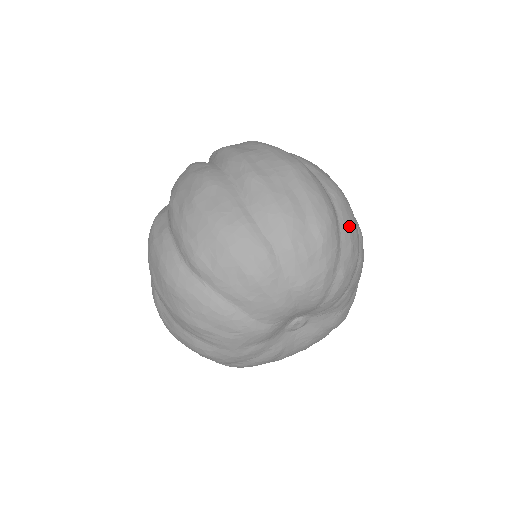
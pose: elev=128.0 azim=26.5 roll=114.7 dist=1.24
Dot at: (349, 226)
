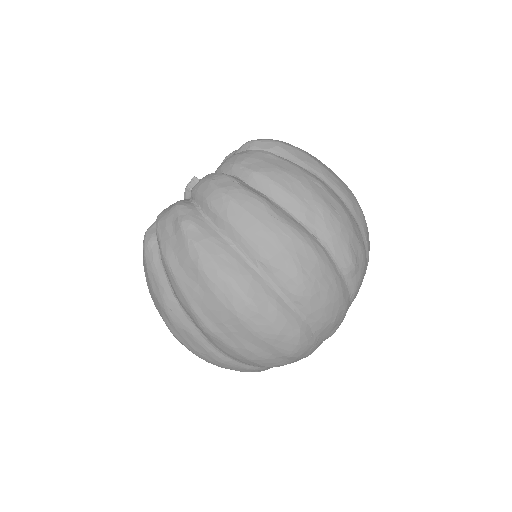
Dot at: (325, 316)
